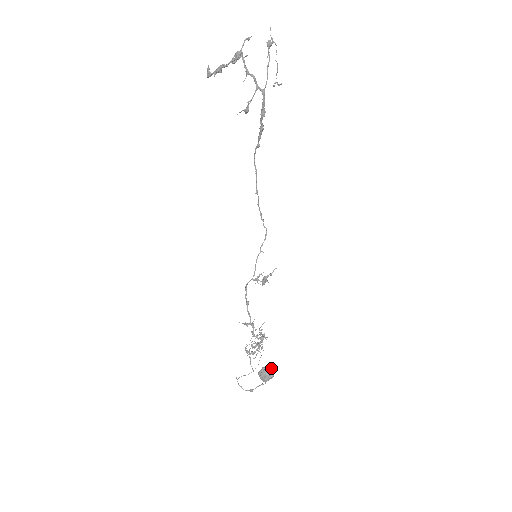
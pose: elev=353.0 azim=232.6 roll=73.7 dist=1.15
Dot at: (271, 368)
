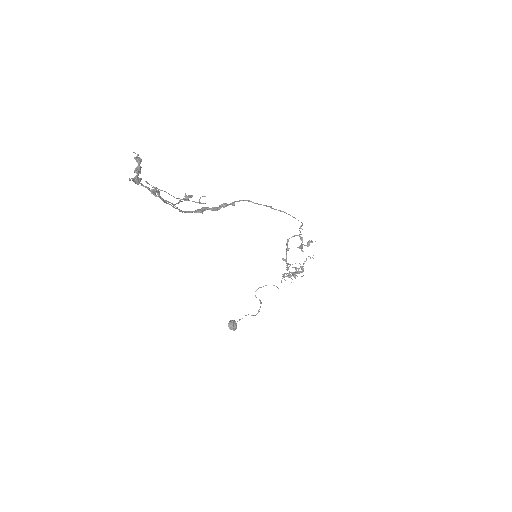
Dot at: (233, 327)
